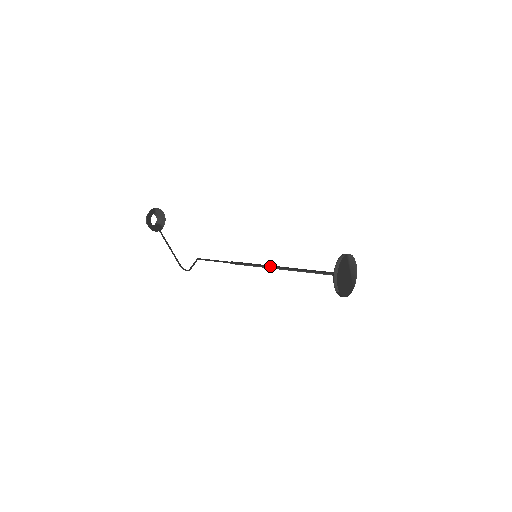
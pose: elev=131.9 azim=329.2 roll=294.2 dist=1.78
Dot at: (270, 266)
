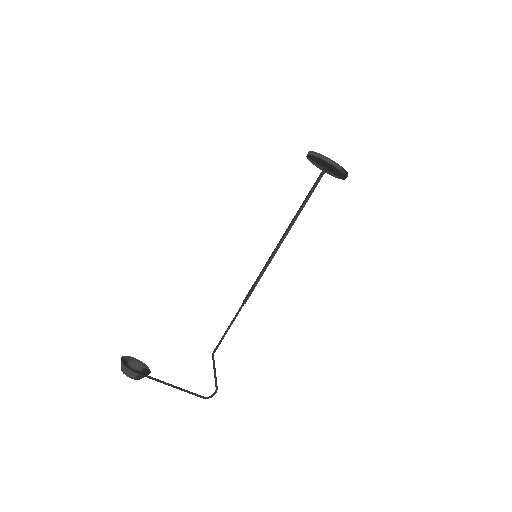
Dot at: (275, 249)
